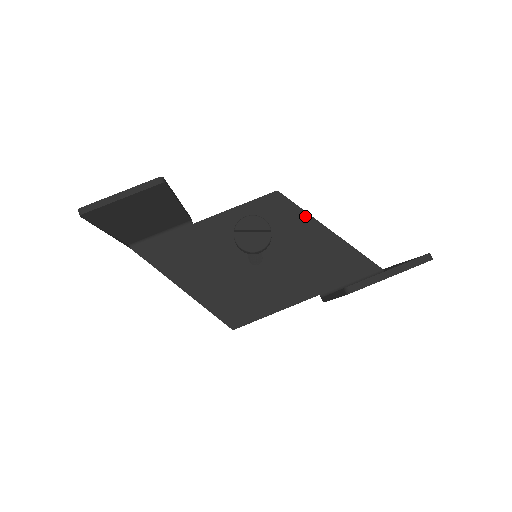
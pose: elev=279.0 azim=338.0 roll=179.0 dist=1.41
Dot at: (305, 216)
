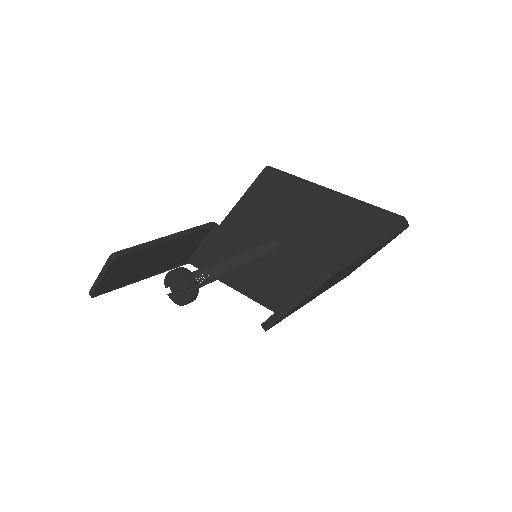
Dot at: (300, 184)
